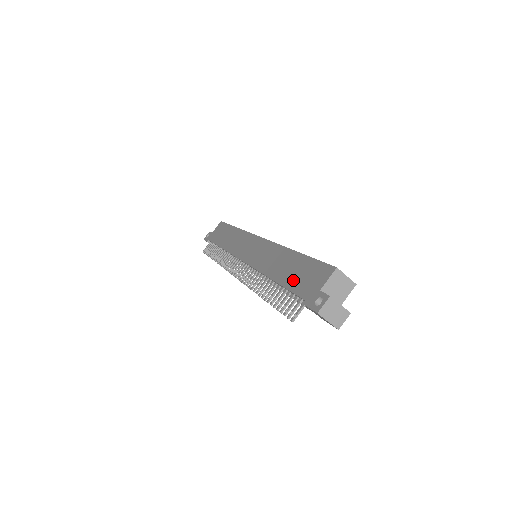
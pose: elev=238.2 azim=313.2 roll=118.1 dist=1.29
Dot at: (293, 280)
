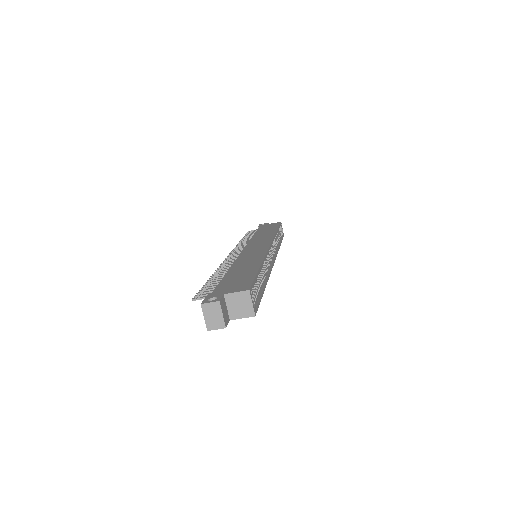
Dot at: (230, 279)
